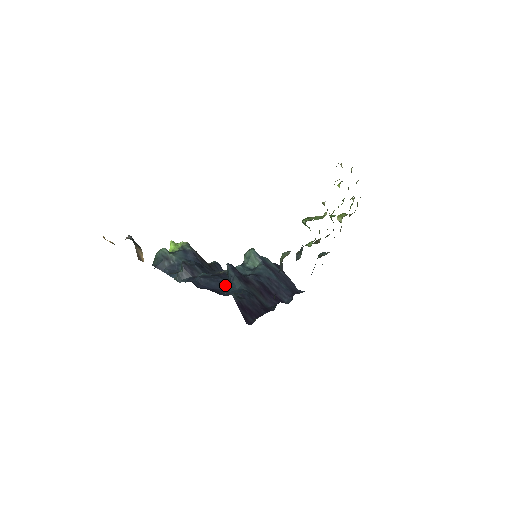
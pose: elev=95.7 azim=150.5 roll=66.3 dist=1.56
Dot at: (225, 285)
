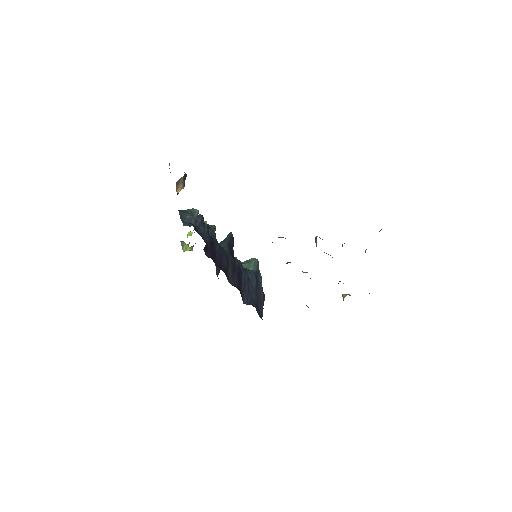
Dot at: occluded
